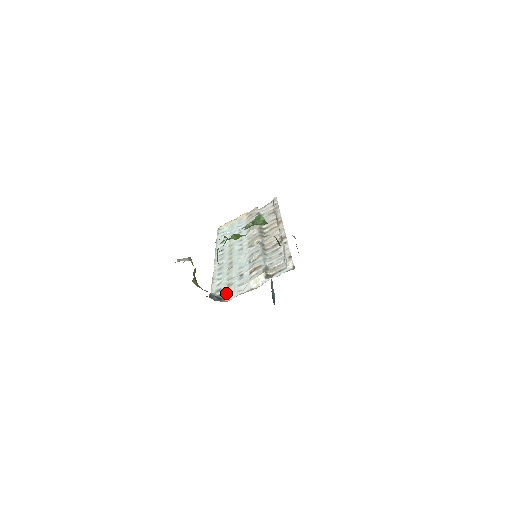
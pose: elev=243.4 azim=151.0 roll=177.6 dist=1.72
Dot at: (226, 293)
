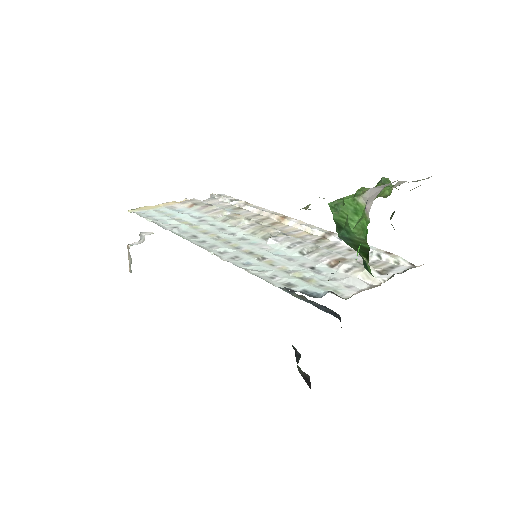
Dot at: (322, 288)
